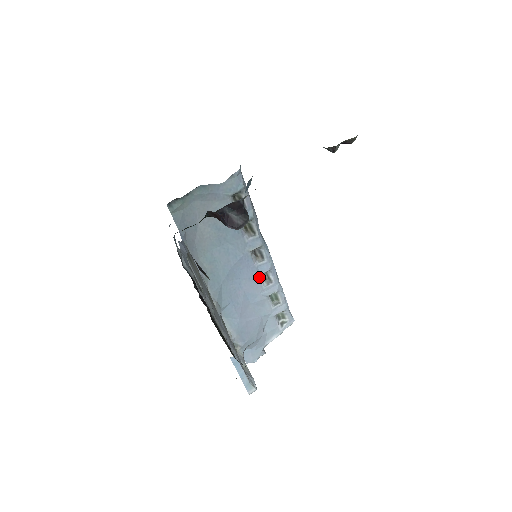
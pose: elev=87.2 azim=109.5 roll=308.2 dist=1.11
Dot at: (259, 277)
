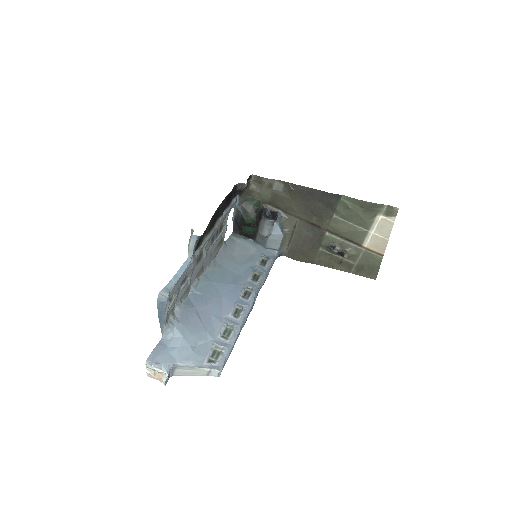
Dot at: (234, 305)
